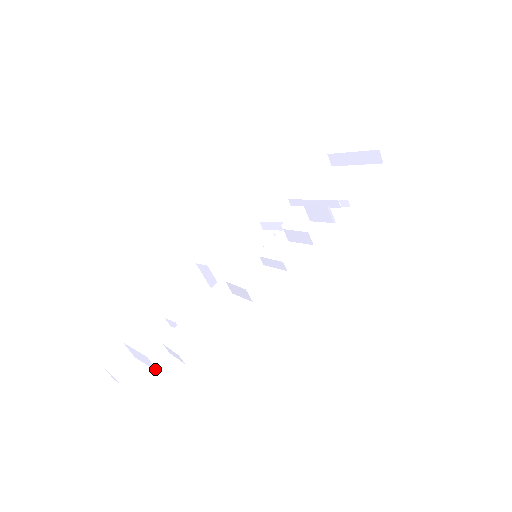
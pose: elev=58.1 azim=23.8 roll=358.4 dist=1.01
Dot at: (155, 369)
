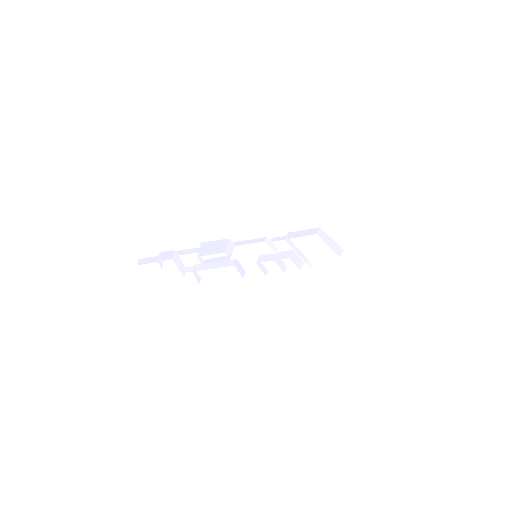
Dot at: (183, 275)
